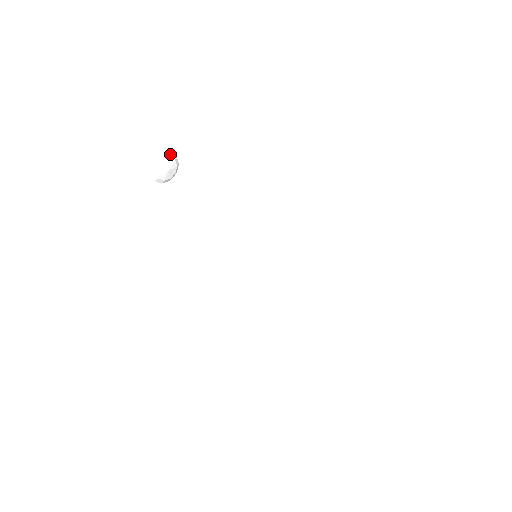
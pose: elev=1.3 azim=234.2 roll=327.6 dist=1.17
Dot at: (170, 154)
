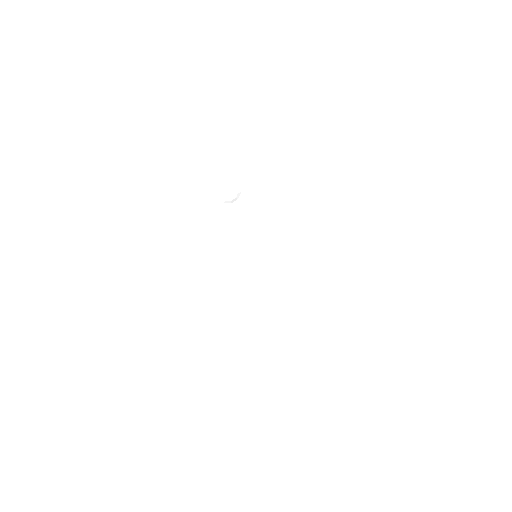
Dot at: (227, 180)
